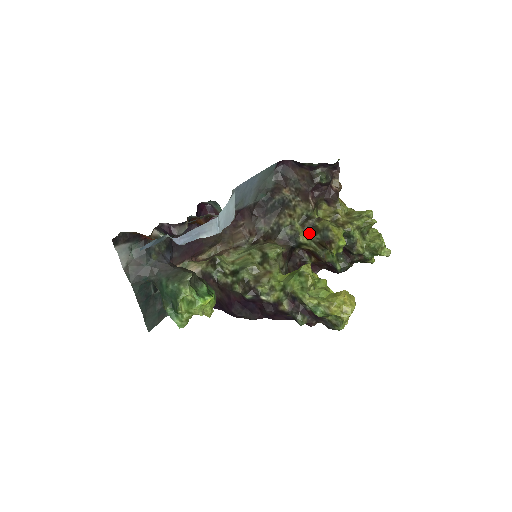
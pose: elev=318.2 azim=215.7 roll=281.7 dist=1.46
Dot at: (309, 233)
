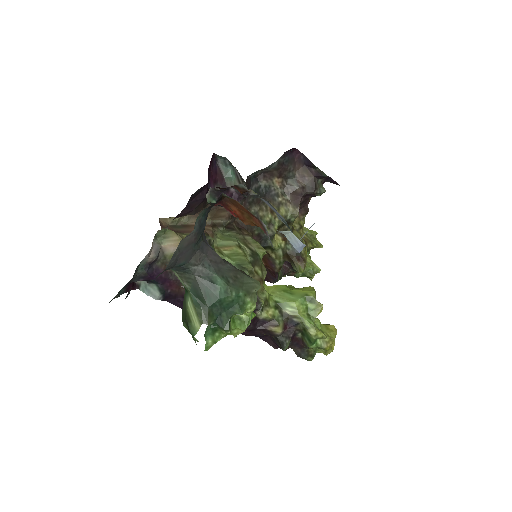
Dot at: (282, 239)
